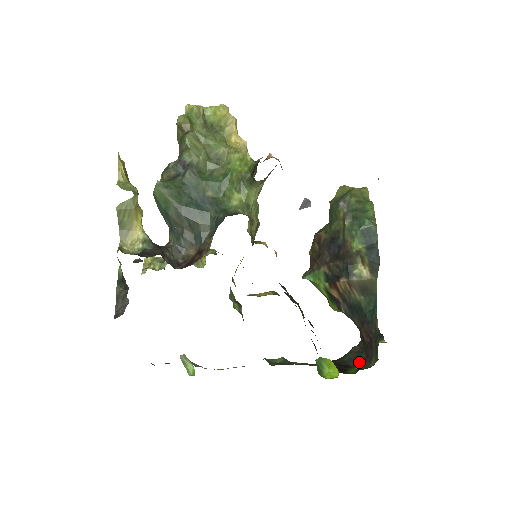
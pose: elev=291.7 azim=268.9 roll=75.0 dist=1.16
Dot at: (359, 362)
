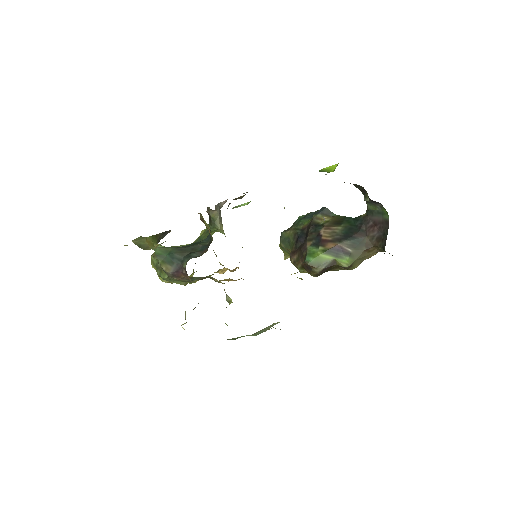
Dot at: (364, 197)
